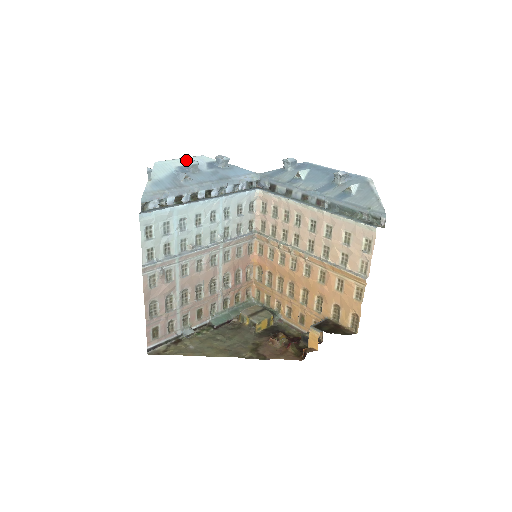
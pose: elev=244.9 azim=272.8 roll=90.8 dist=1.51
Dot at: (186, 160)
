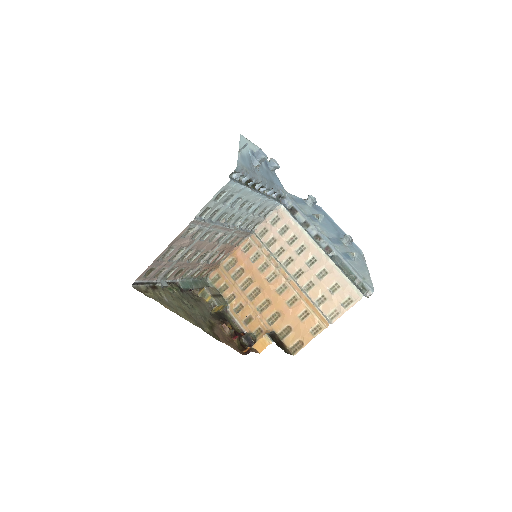
Dot at: (259, 149)
